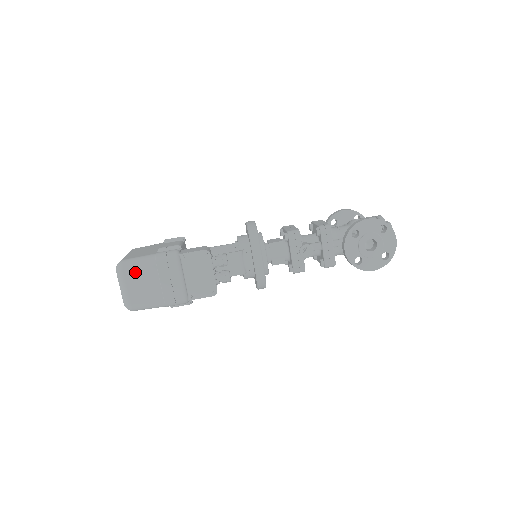
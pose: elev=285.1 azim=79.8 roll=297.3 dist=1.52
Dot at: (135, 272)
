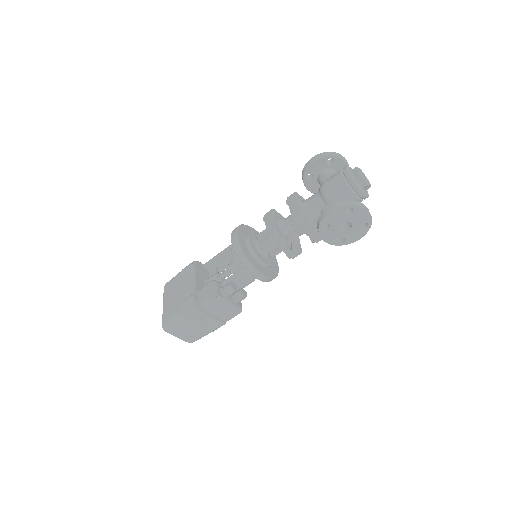
Dot at: (177, 329)
